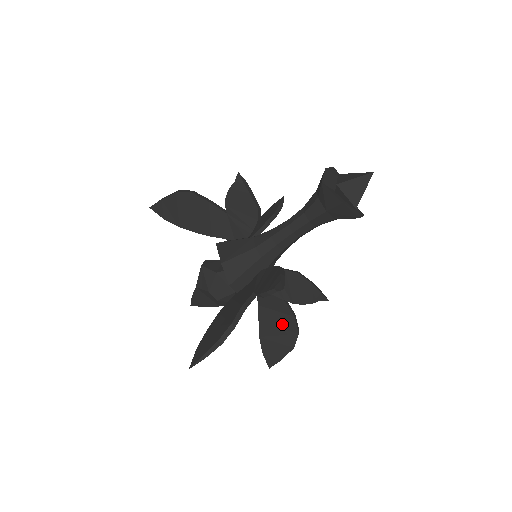
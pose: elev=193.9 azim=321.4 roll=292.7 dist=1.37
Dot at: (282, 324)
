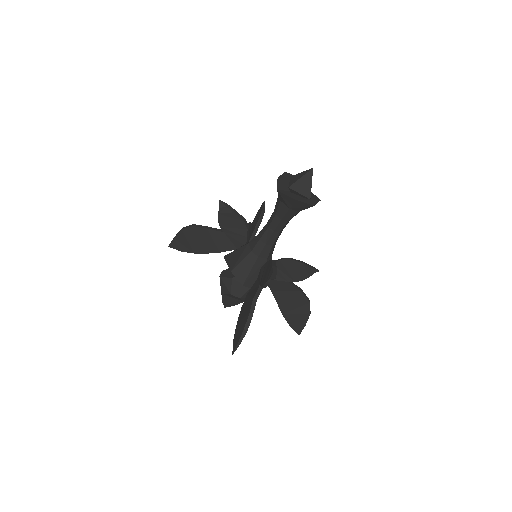
Dot at: (294, 299)
